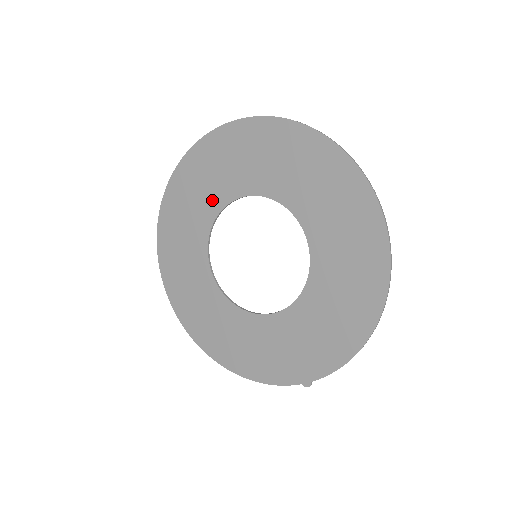
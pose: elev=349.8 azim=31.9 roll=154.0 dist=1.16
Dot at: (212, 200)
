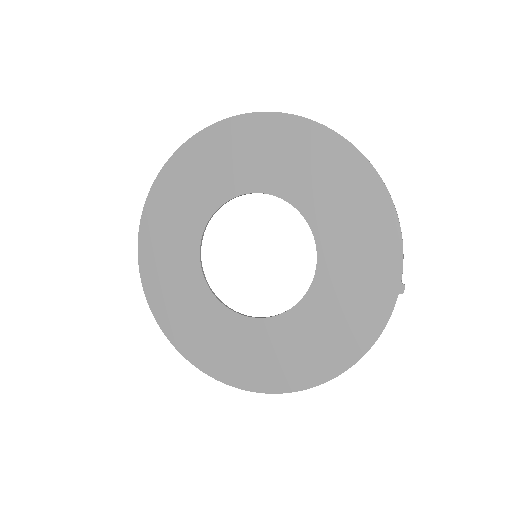
Dot at: (187, 264)
